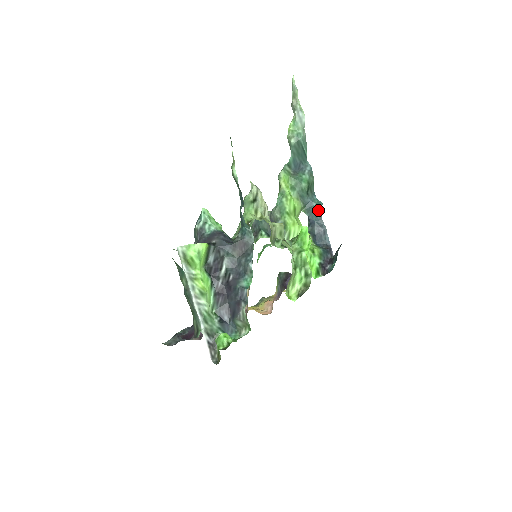
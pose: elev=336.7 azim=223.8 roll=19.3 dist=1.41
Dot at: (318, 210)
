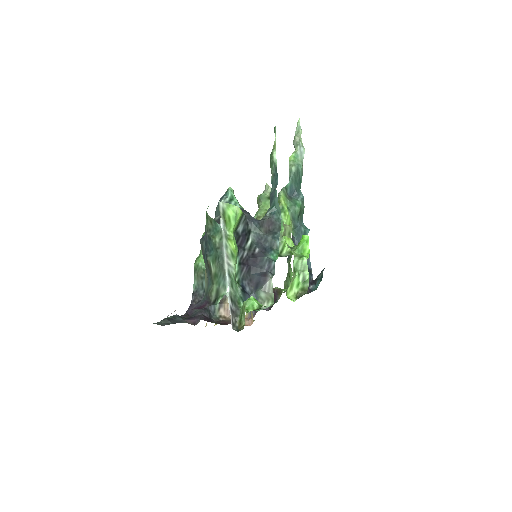
Dot at: occluded
